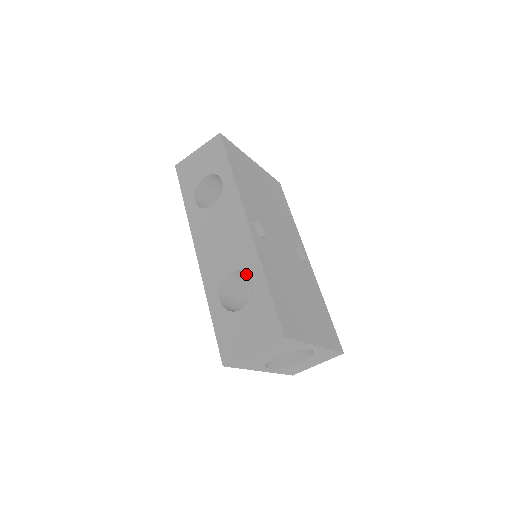
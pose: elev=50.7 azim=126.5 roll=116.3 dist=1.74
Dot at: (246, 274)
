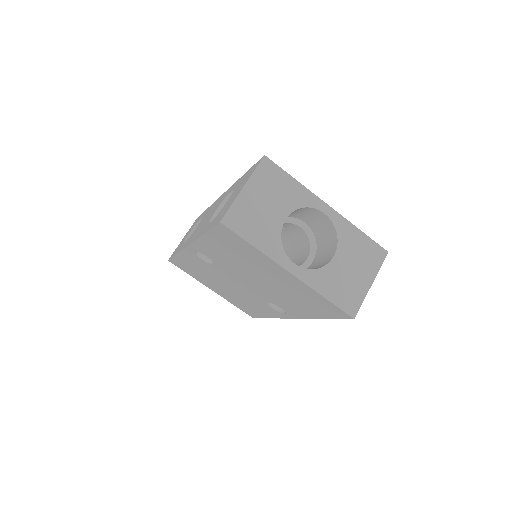
Dot at: occluded
